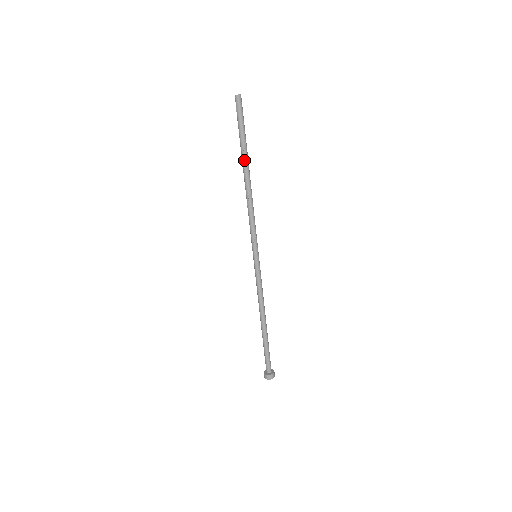
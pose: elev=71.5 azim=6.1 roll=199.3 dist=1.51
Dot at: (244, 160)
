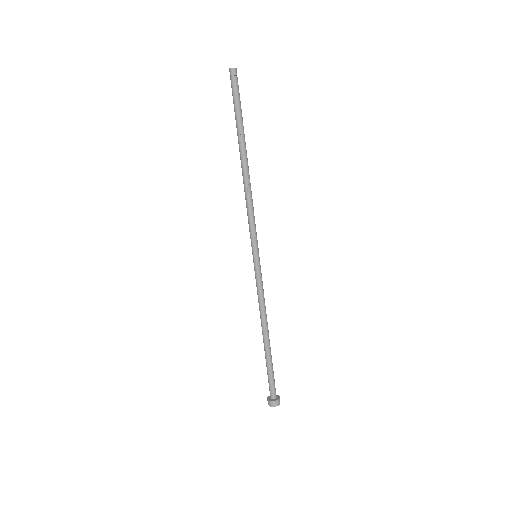
Dot at: (242, 142)
